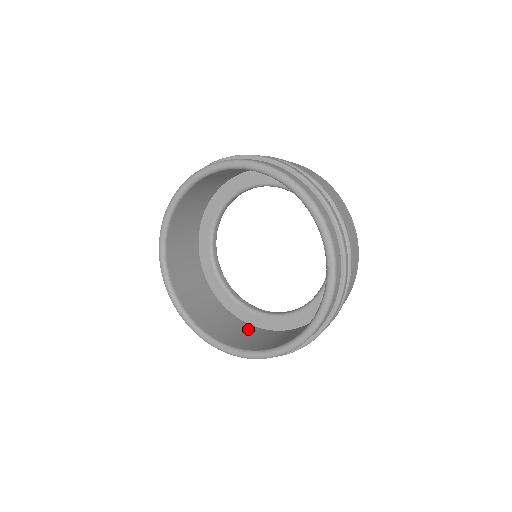
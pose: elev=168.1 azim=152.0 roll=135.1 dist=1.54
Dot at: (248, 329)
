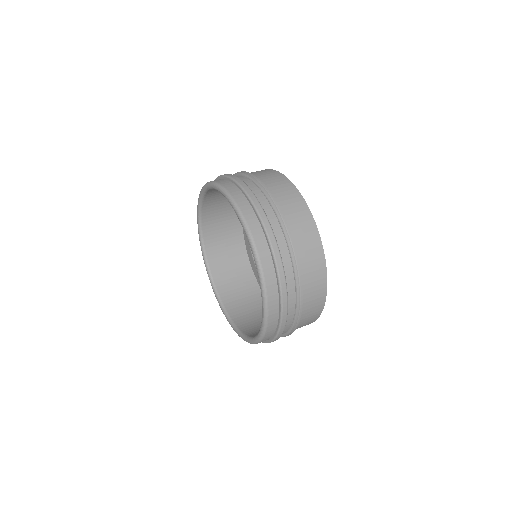
Dot at: (248, 280)
